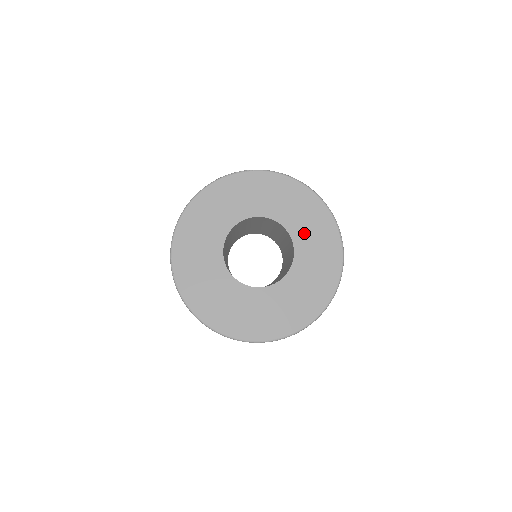
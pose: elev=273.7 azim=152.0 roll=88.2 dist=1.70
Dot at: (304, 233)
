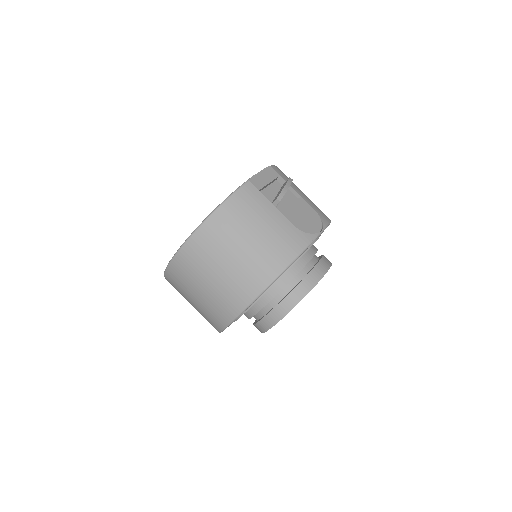
Dot at: occluded
